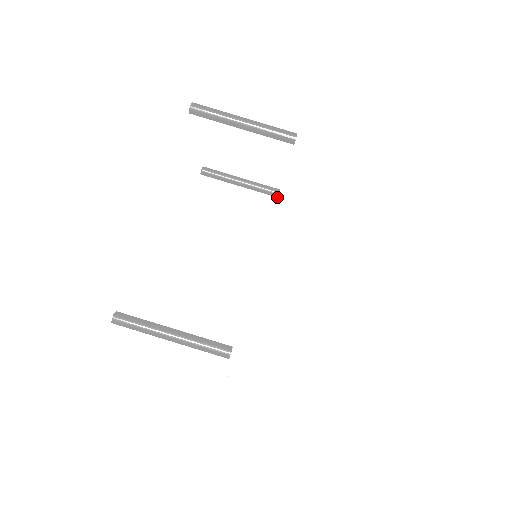
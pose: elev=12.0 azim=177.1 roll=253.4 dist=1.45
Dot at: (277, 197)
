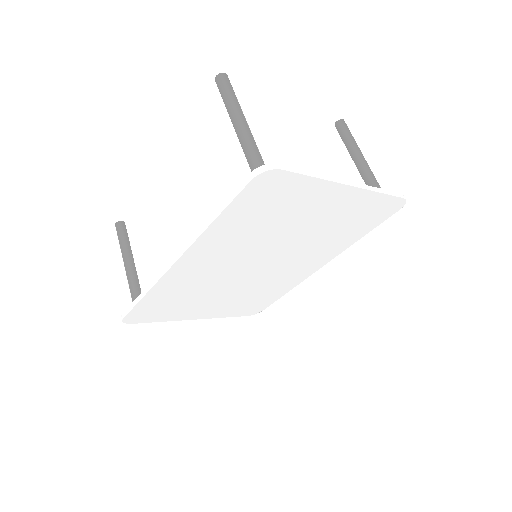
Dot at: occluded
